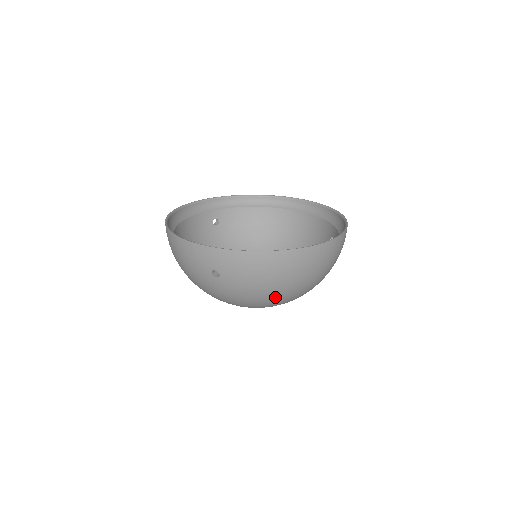
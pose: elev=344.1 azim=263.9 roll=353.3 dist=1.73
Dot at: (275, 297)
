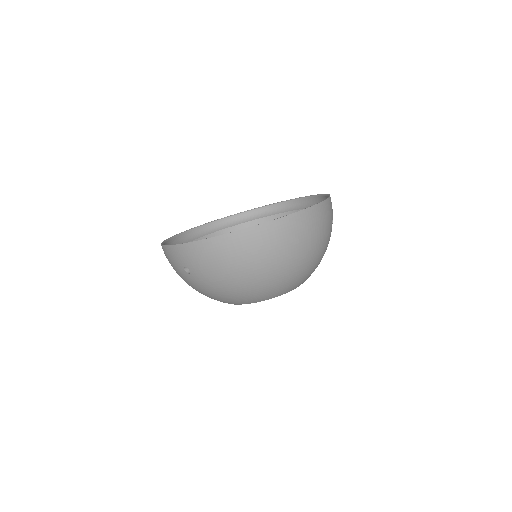
Dot at: (248, 285)
